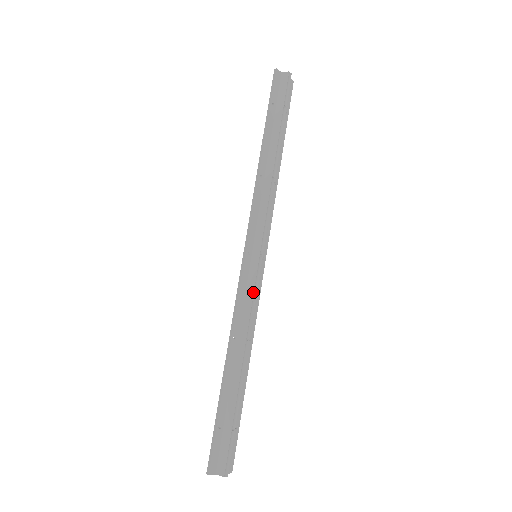
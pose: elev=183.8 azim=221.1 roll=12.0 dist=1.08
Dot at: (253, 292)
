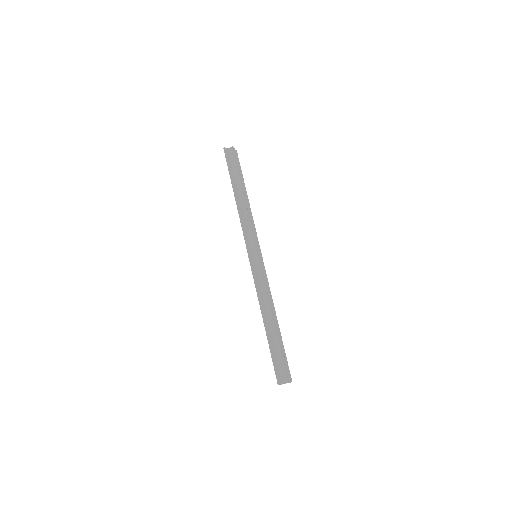
Dot at: (263, 276)
